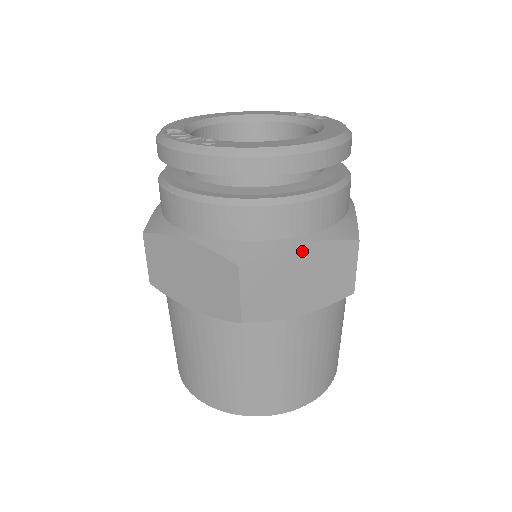
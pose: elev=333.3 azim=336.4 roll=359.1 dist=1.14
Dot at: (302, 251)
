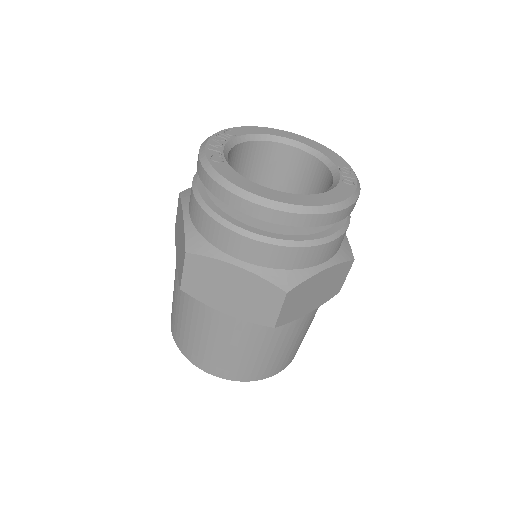
Dot at: (235, 271)
